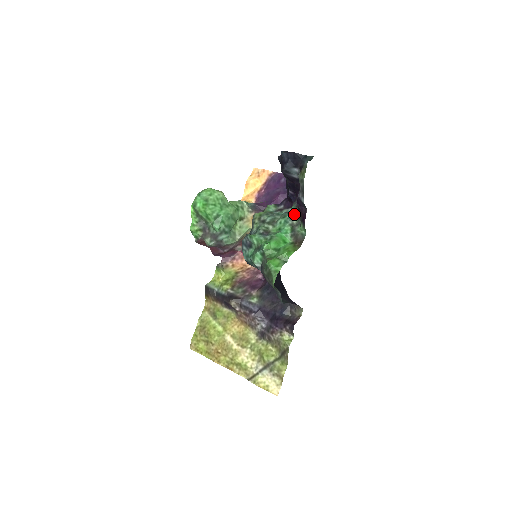
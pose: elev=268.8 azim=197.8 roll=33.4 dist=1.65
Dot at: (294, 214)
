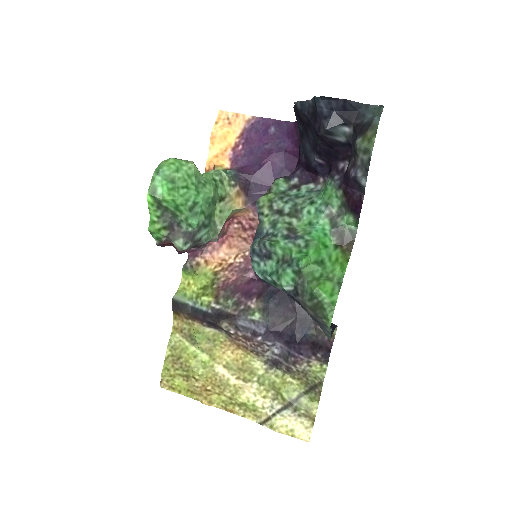
Dot at: (333, 198)
